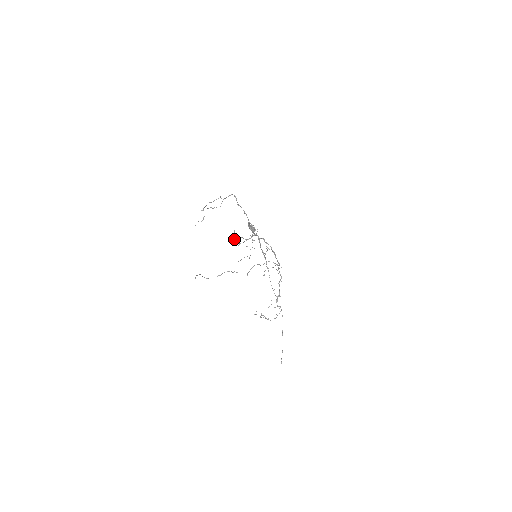
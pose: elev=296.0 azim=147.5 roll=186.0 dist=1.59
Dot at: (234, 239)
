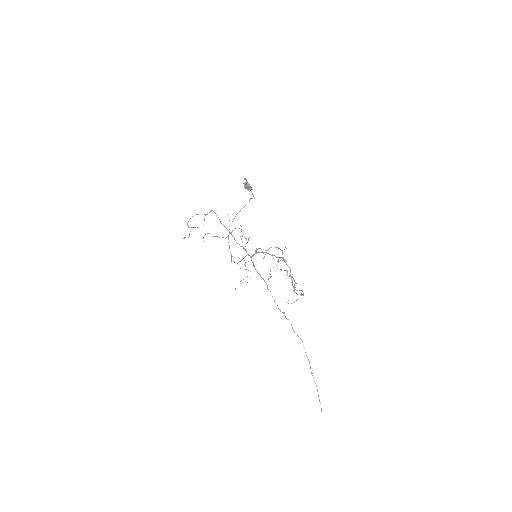
Dot at: occluded
